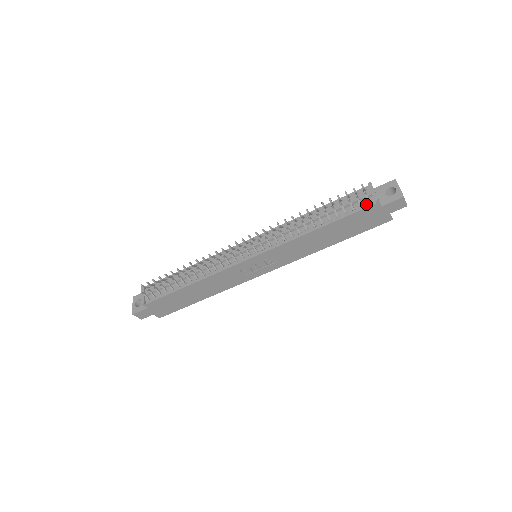
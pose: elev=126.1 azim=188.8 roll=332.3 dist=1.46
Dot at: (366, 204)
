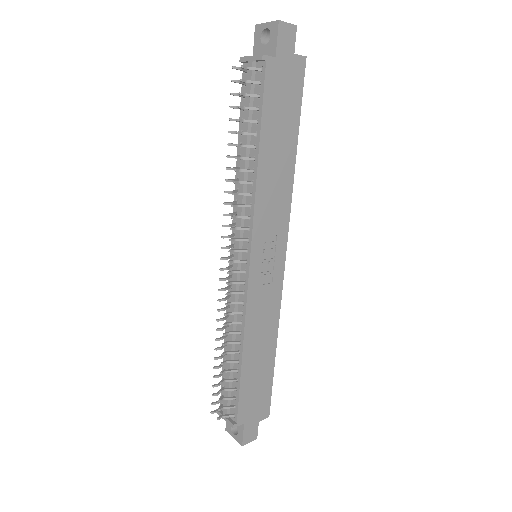
Dot at: (261, 76)
